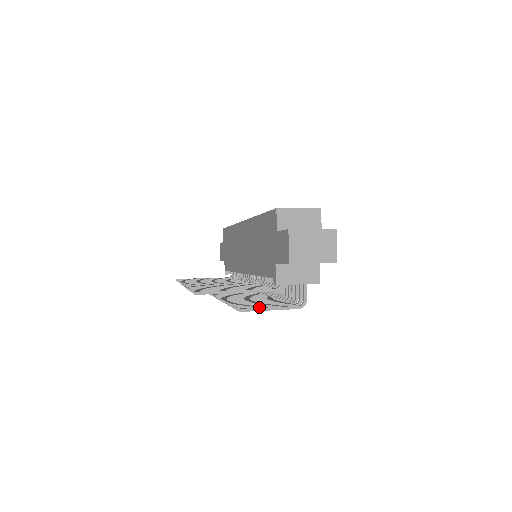
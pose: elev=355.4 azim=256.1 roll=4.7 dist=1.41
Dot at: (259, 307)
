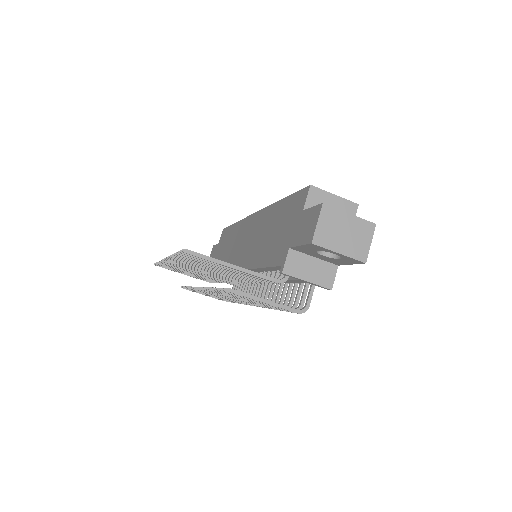
Dot at: occluded
